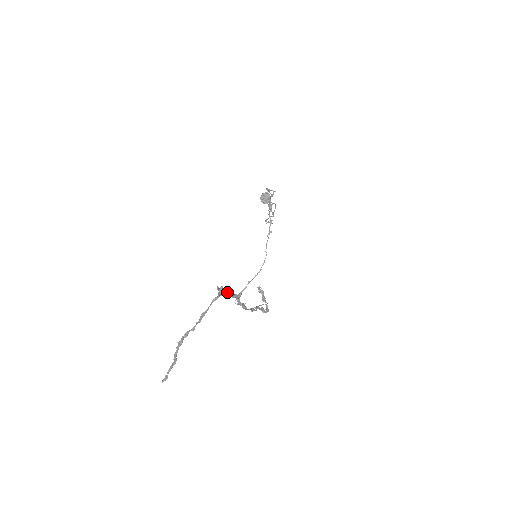
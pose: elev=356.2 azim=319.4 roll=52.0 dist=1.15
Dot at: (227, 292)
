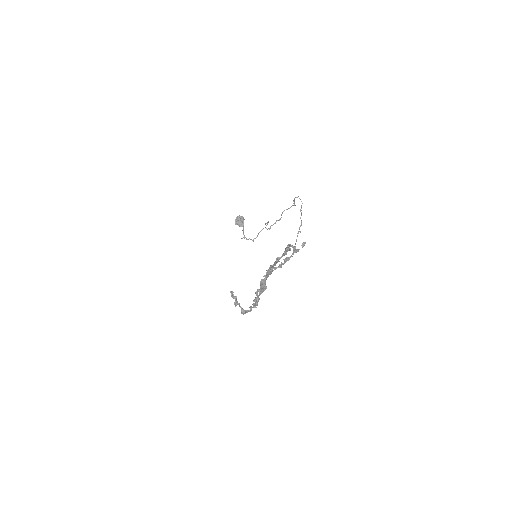
Dot at: occluded
